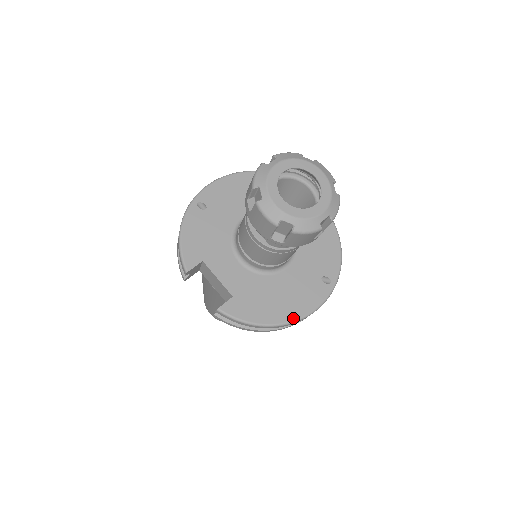
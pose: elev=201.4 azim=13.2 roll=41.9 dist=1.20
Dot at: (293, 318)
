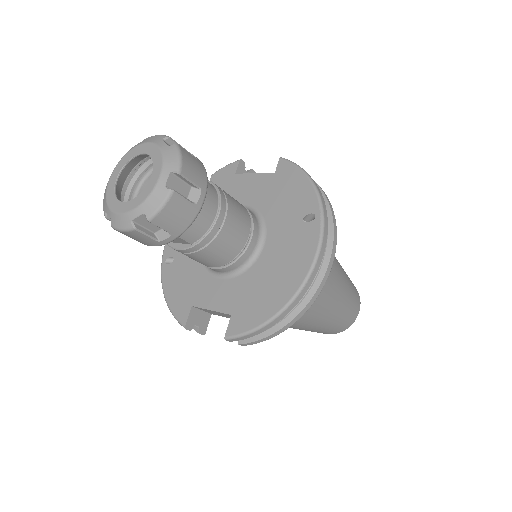
Dot at: (297, 285)
